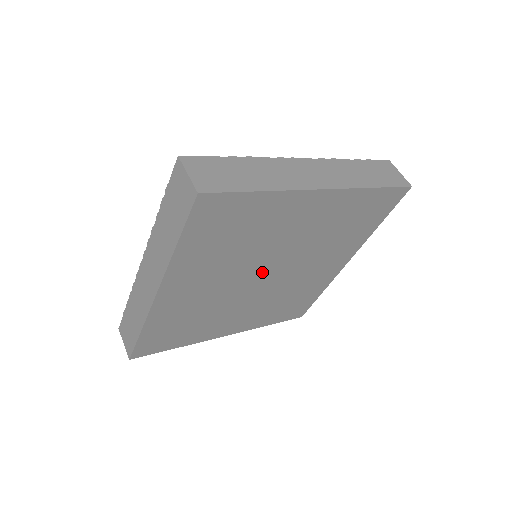
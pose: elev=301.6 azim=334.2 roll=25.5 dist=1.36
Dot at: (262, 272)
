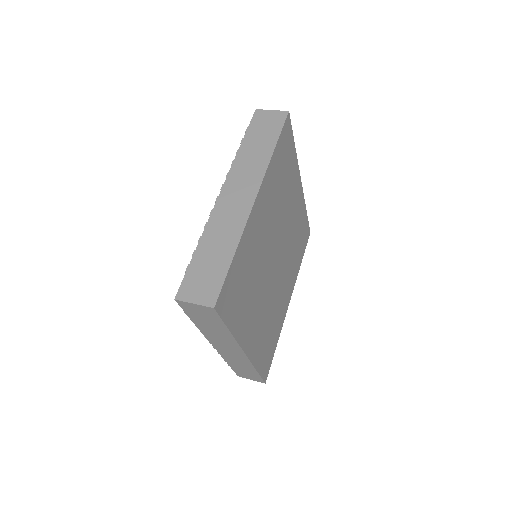
Dot at: (272, 263)
